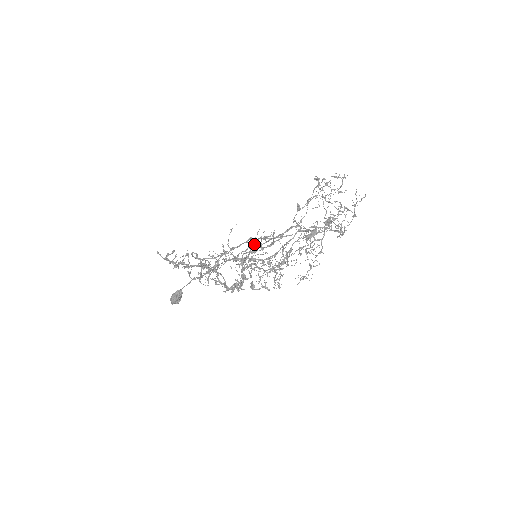
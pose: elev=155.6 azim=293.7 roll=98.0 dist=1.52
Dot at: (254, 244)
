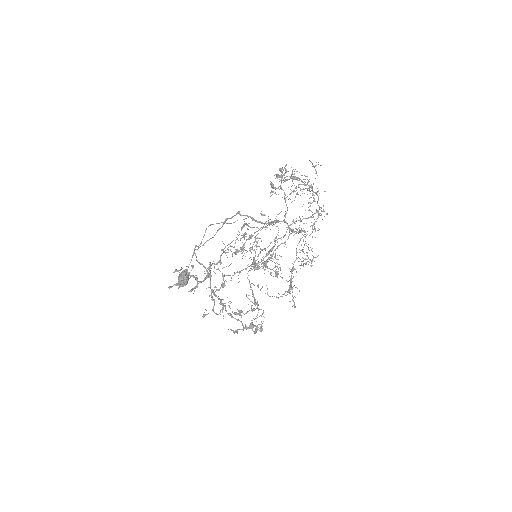
Dot at: (244, 219)
